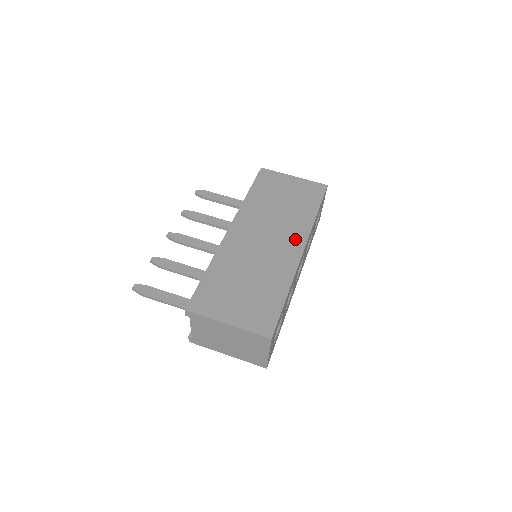
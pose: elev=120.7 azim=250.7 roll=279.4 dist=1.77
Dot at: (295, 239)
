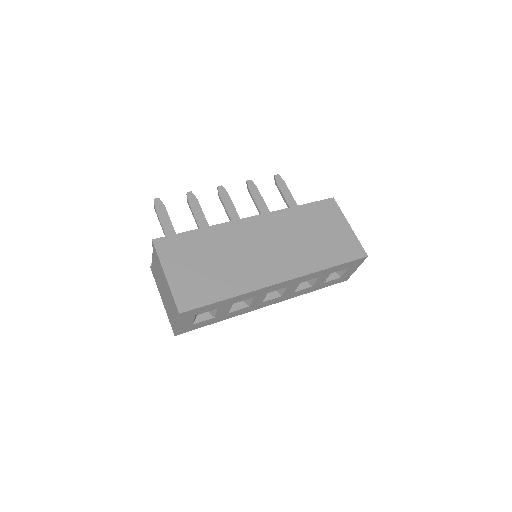
Dot at: (287, 268)
